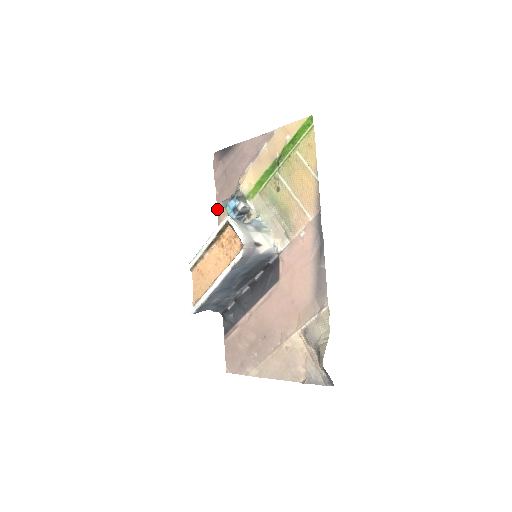
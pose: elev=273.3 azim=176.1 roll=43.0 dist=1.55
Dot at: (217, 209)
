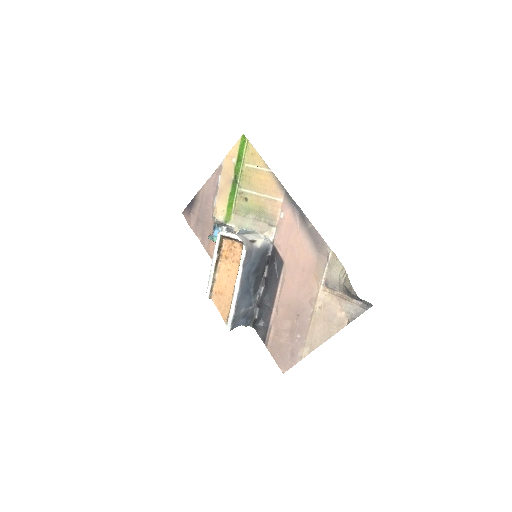
Dot at: (206, 250)
